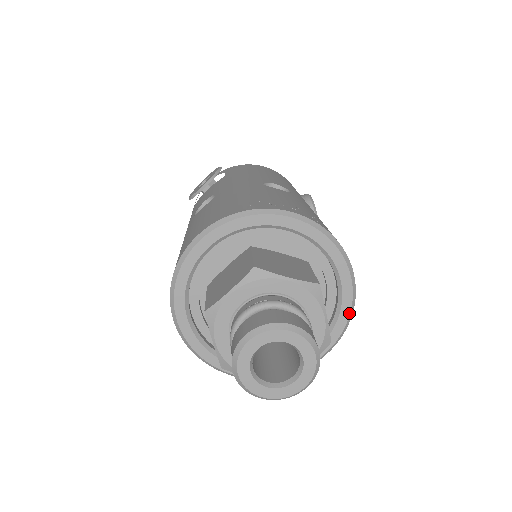
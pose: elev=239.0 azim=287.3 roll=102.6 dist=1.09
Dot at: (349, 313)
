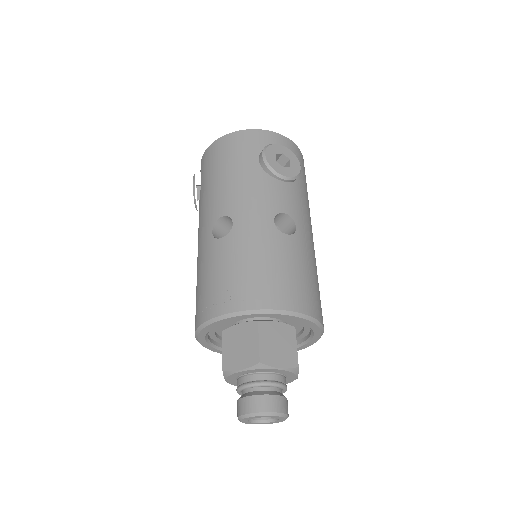
Dot at: (310, 322)
